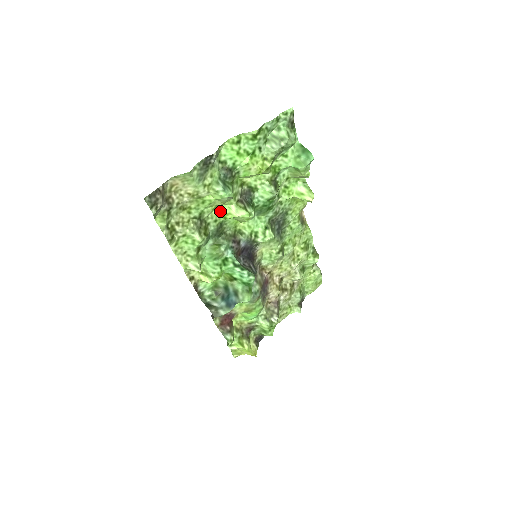
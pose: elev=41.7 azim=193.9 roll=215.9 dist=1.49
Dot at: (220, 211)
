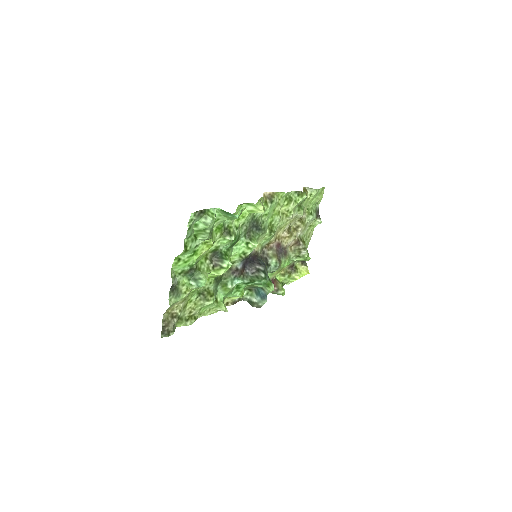
Dot at: (208, 277)
